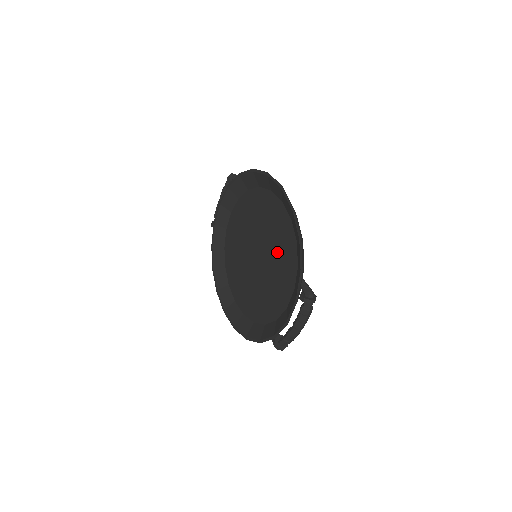
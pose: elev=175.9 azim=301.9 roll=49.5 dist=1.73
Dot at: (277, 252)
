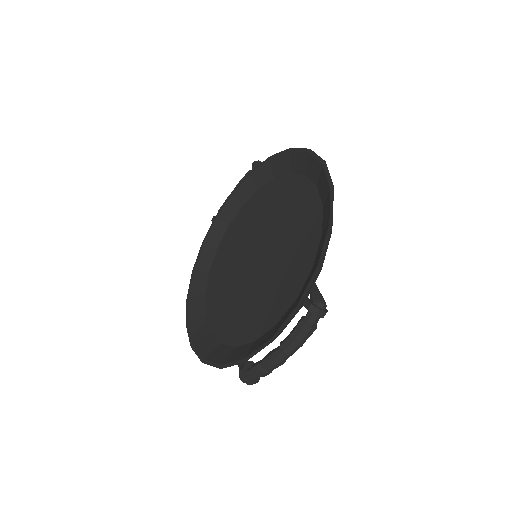
Dot at: (288, 249)
